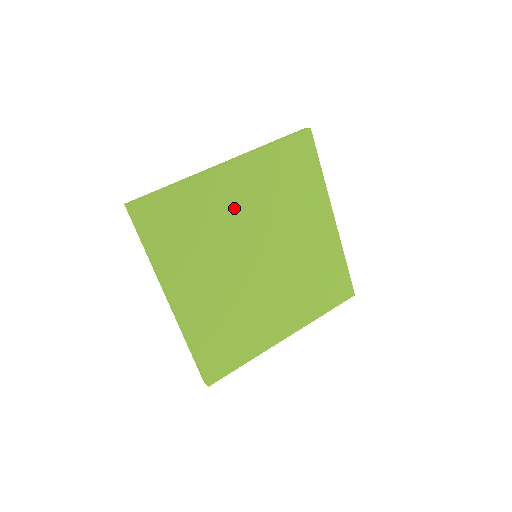
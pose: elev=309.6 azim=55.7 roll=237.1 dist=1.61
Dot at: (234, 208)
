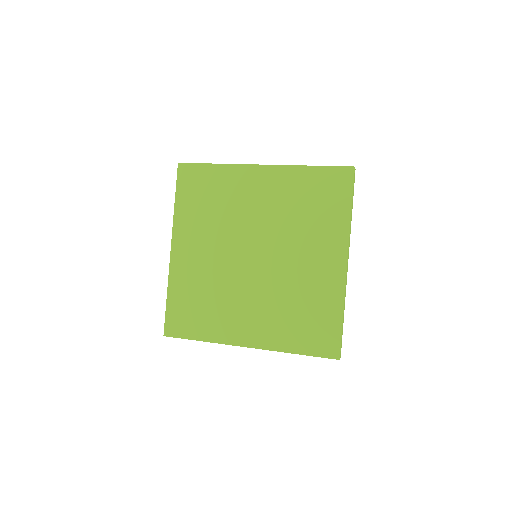
Dot at: (251, 203)
